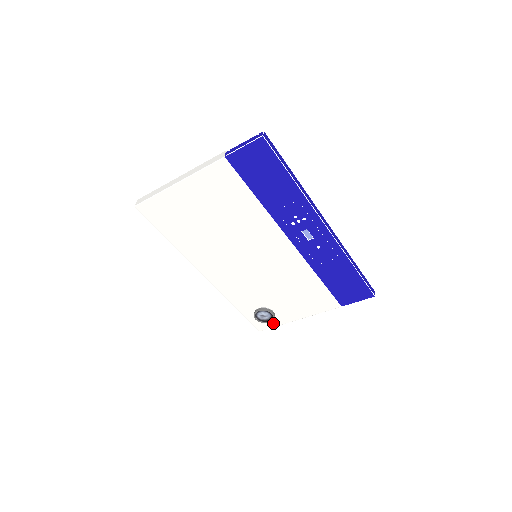
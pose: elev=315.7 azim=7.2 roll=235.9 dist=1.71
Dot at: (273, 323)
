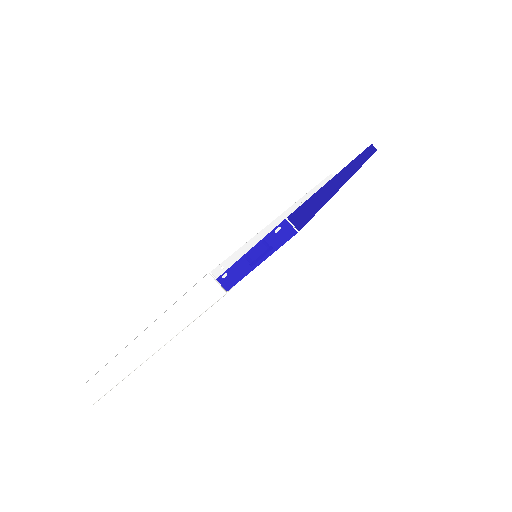
Dot at: occluded
